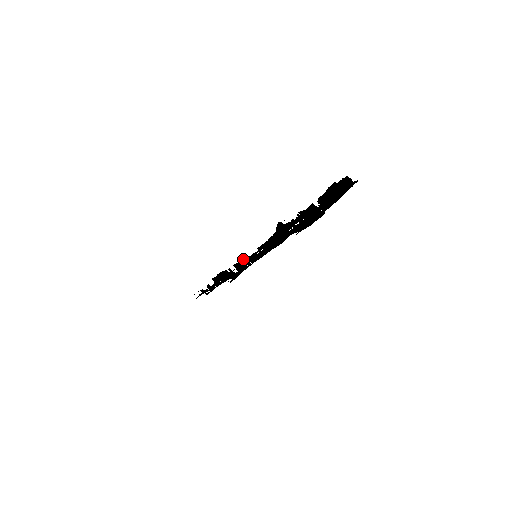
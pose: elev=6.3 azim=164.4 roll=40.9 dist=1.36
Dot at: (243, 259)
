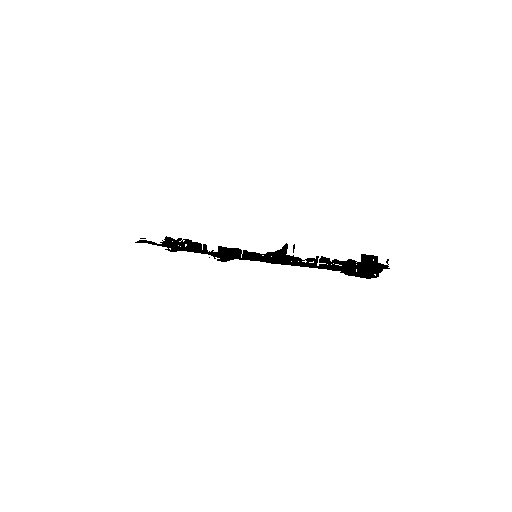
Dot at: (237, 249)
